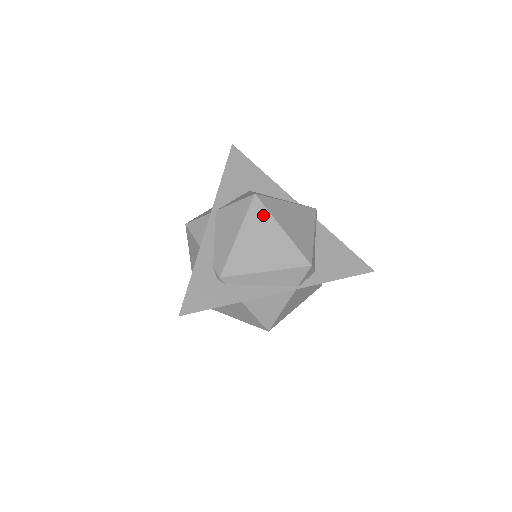
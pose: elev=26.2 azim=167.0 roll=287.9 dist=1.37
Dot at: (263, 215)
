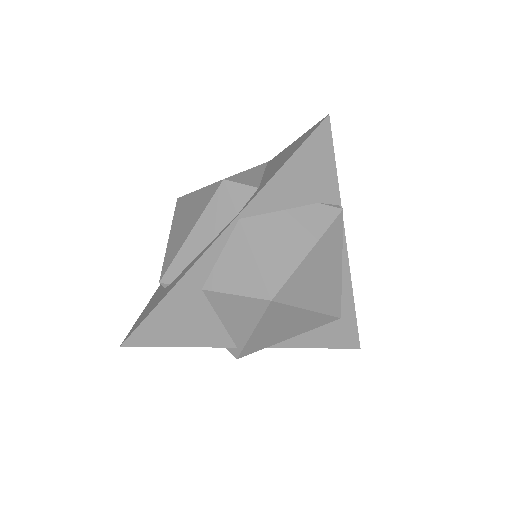
Dot at: (183, 202)
